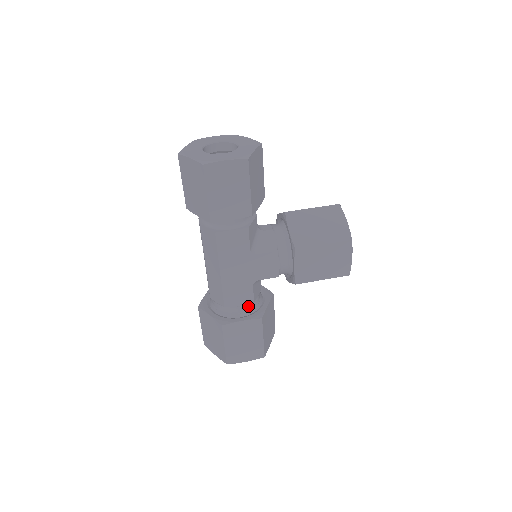
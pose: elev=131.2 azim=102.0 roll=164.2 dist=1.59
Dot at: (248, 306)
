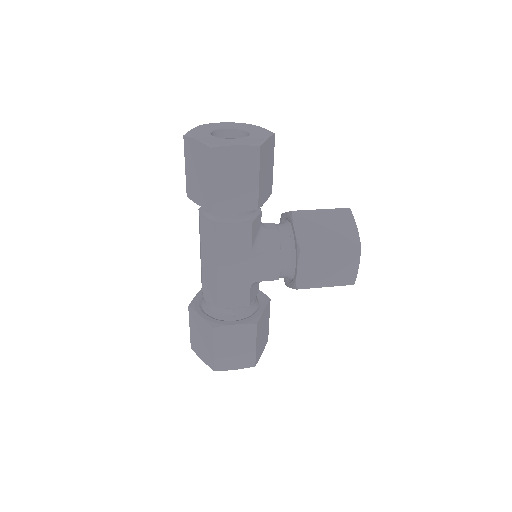
Dot at: (243, 309)
